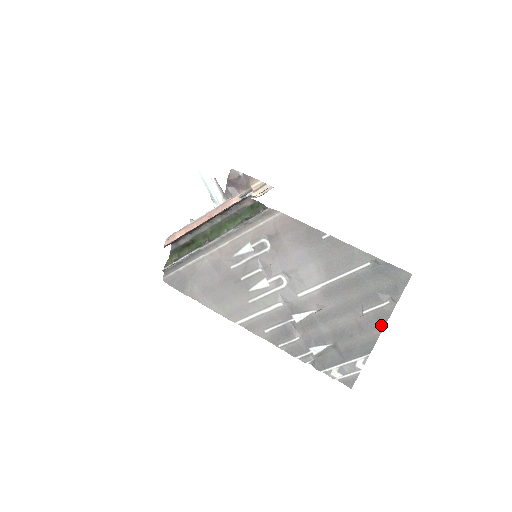
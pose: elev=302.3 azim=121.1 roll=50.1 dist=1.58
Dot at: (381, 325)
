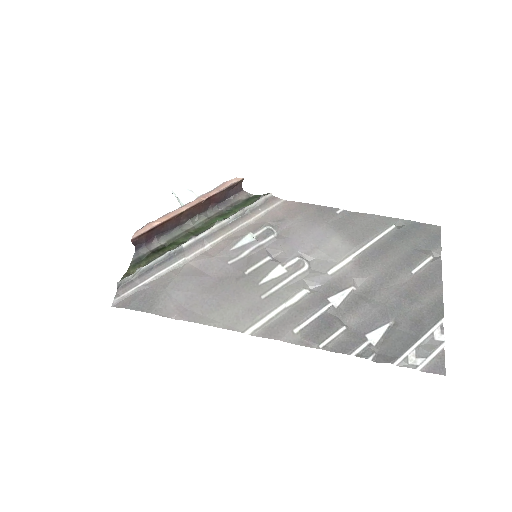
Dot at: (438, 281)
